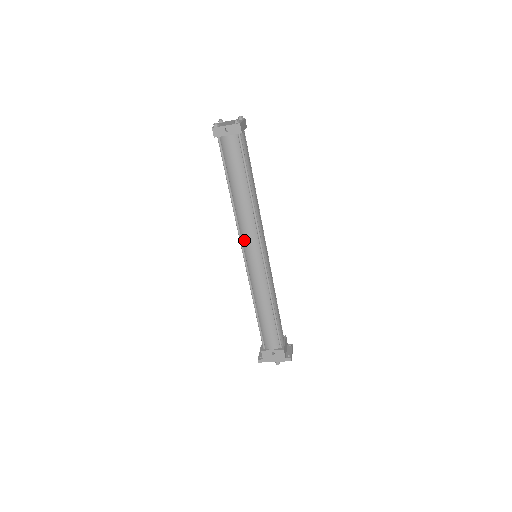
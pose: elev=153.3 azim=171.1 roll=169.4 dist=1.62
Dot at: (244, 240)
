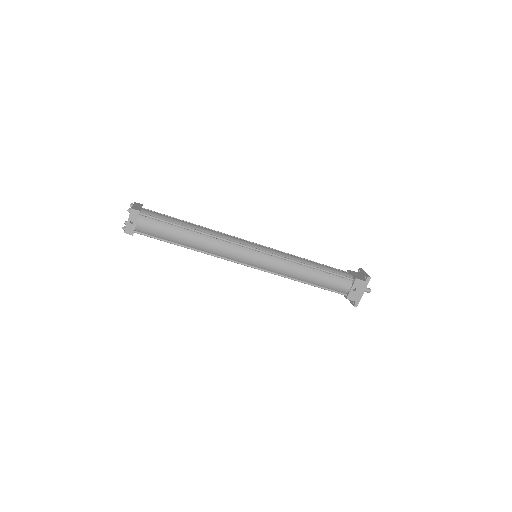
Dot at: (234, 258)
